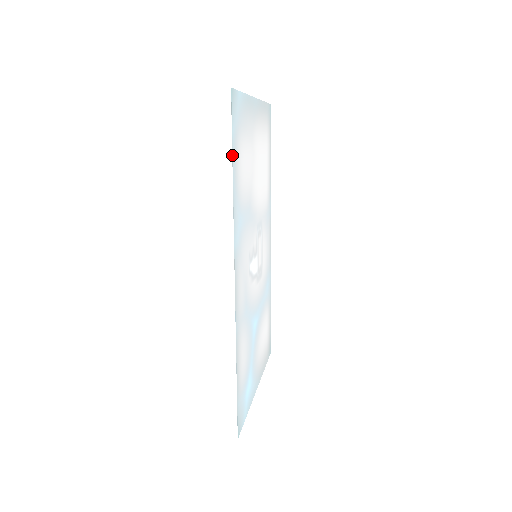
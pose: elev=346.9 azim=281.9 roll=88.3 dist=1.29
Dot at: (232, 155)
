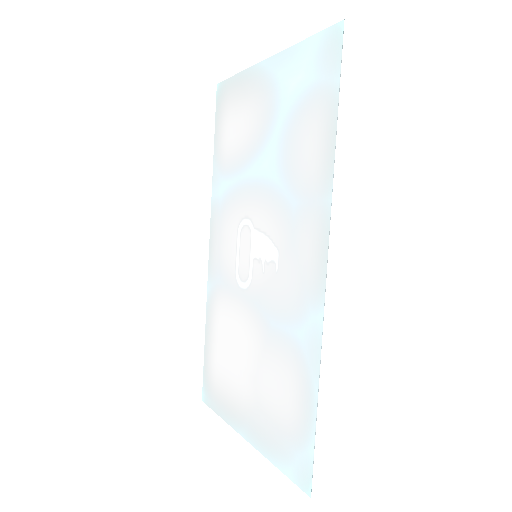
Dot at: (338, 103)
